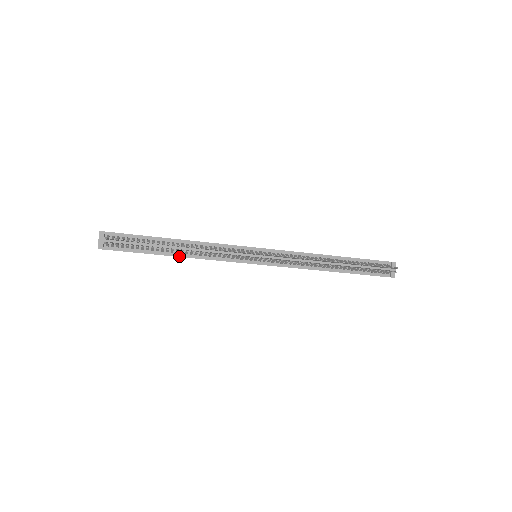
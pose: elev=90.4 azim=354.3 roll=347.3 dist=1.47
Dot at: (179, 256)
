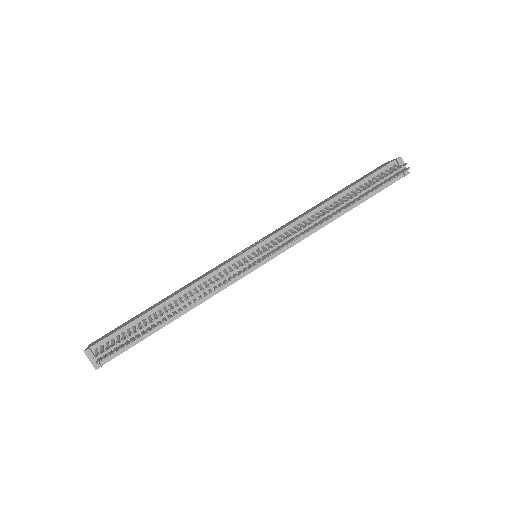
Dot at: (180, 315)
